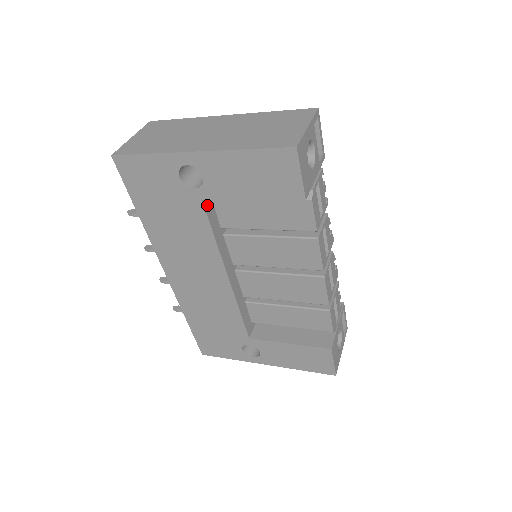
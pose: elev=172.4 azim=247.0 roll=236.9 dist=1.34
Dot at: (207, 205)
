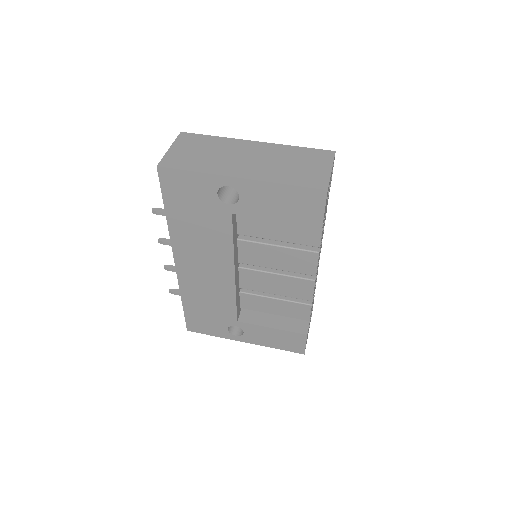
Dot at: (233, 217)
